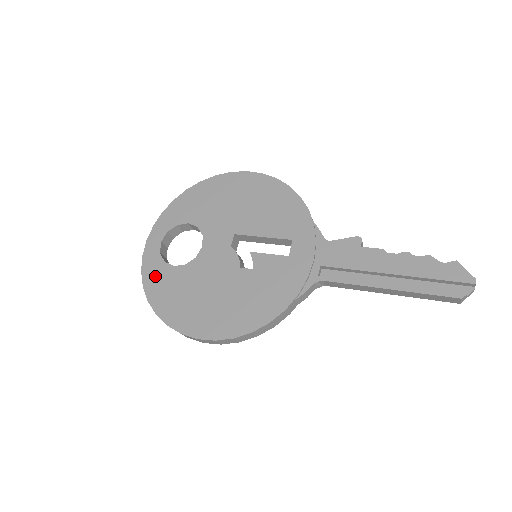
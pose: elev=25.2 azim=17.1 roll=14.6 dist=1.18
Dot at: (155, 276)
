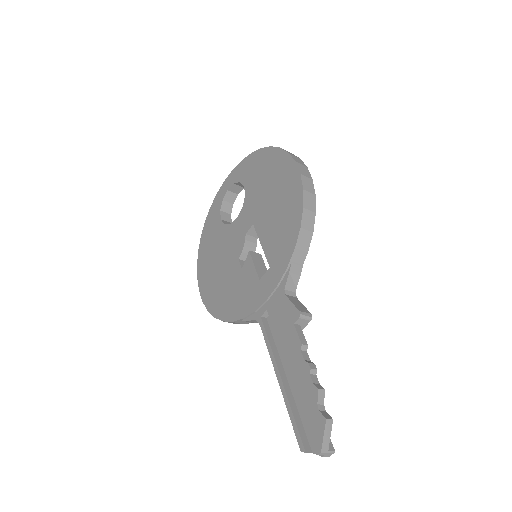
Dot at: (212, 218)
